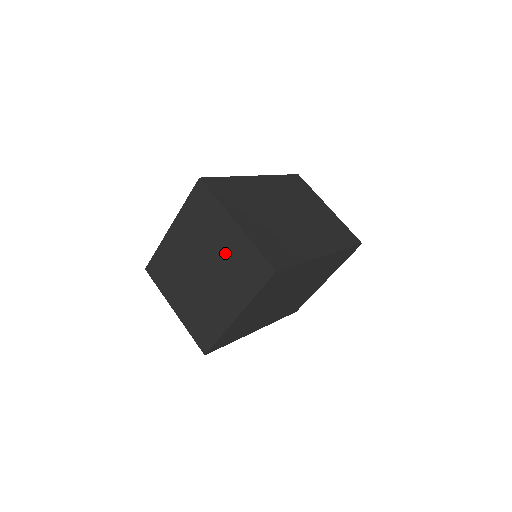
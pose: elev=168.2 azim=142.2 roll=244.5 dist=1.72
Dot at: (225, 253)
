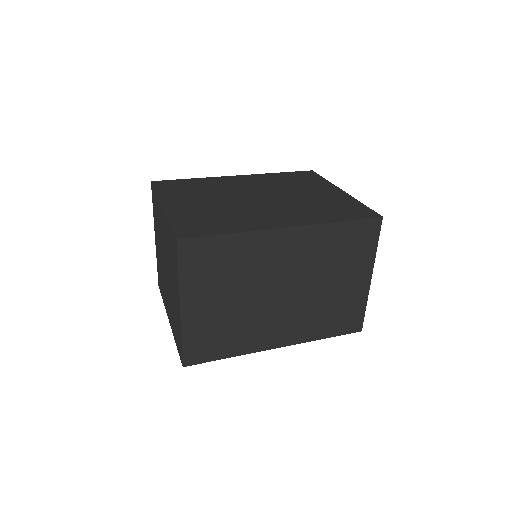
Dot at: (173, 297)
